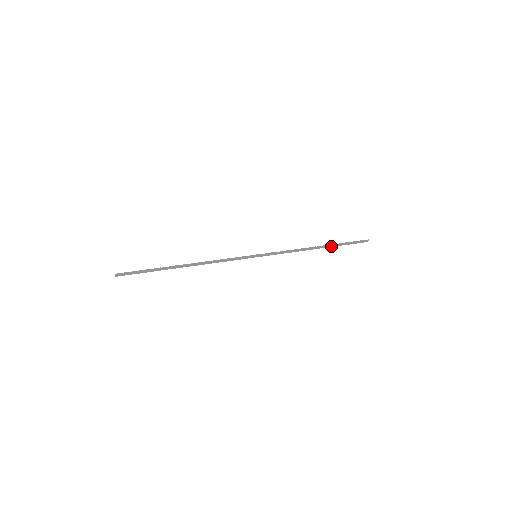
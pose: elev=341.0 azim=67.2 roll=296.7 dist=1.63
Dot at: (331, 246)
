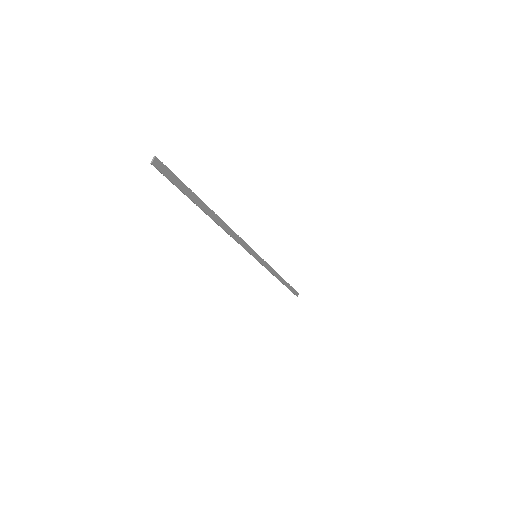
Dot at: (286, 285)
